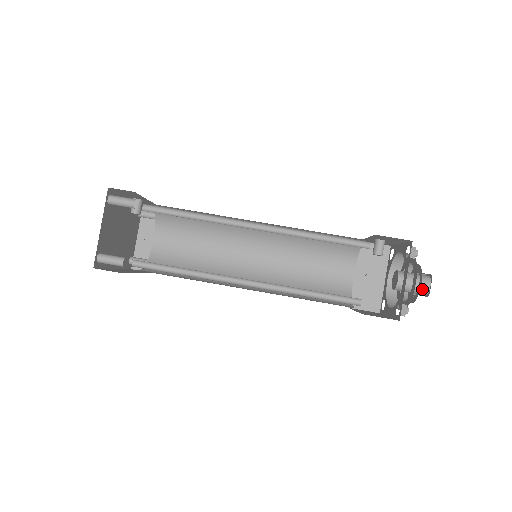
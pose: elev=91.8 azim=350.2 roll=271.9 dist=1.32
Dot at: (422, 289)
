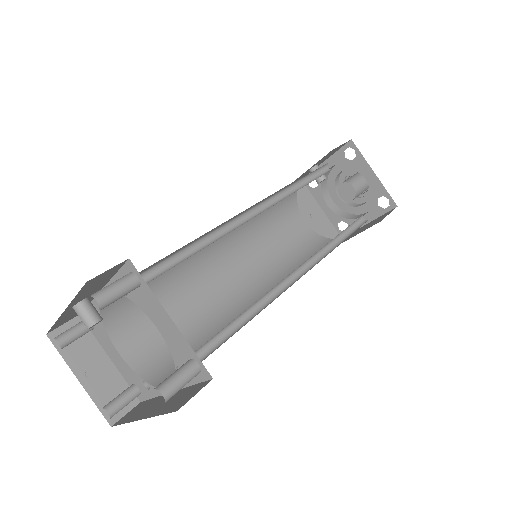
Dot at: (367, 183)
